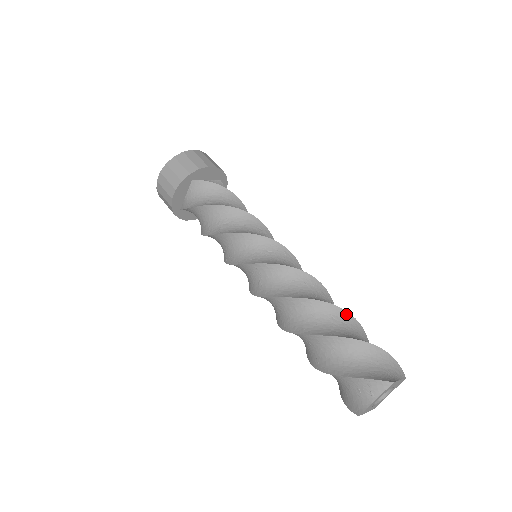
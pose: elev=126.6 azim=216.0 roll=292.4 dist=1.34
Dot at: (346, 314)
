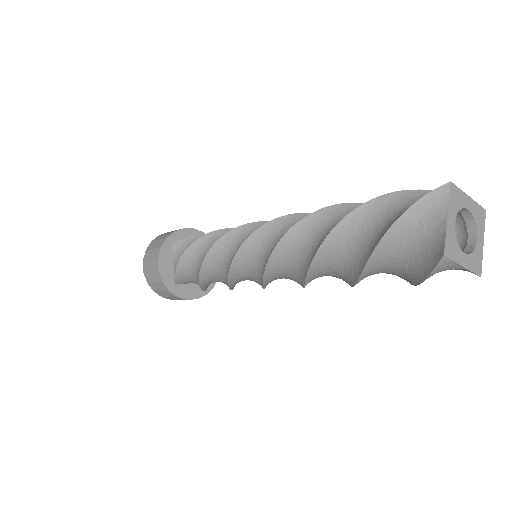
Dot at: occluded
